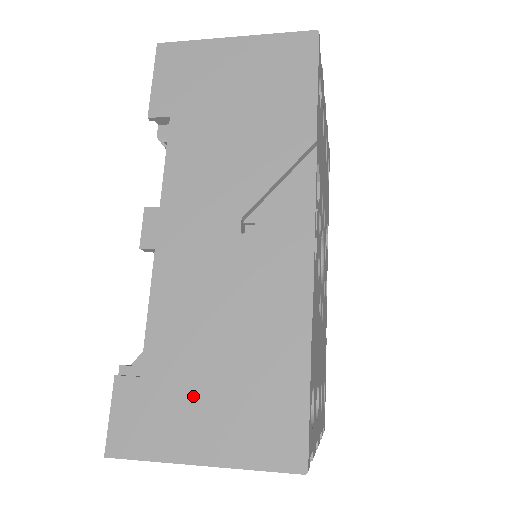
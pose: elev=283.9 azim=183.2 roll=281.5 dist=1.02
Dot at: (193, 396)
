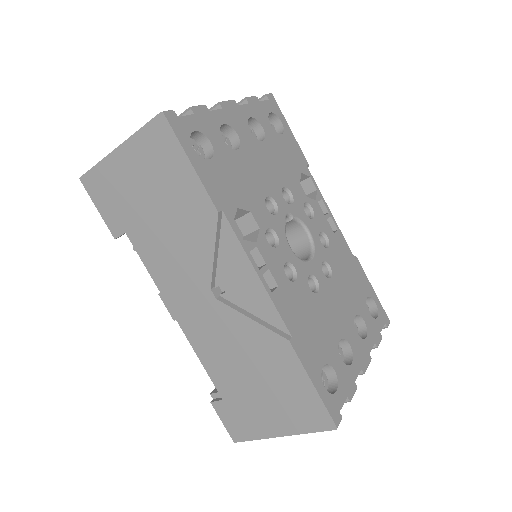
Dot at: (254, 403)
